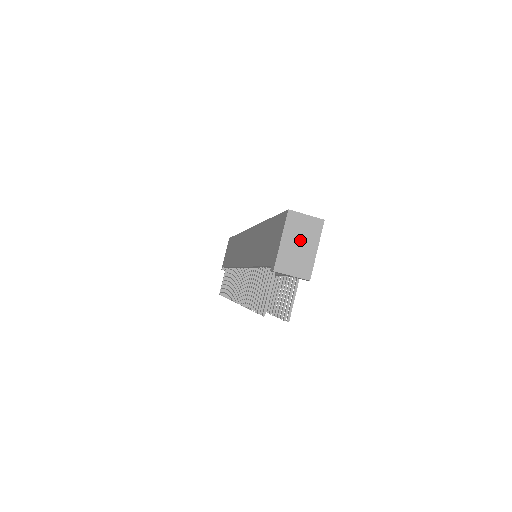
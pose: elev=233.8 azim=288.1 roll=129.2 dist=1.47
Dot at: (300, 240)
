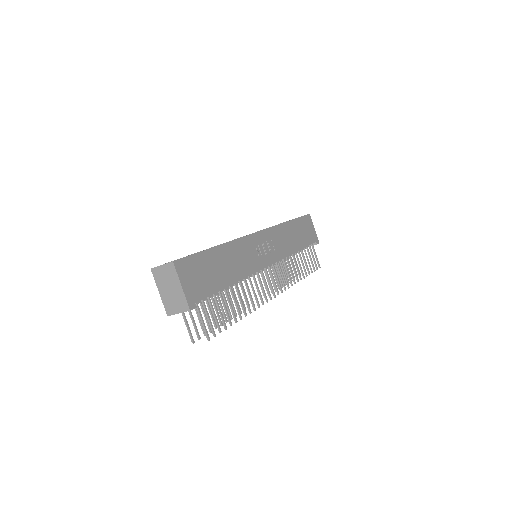
Dot at: (168, 285)
